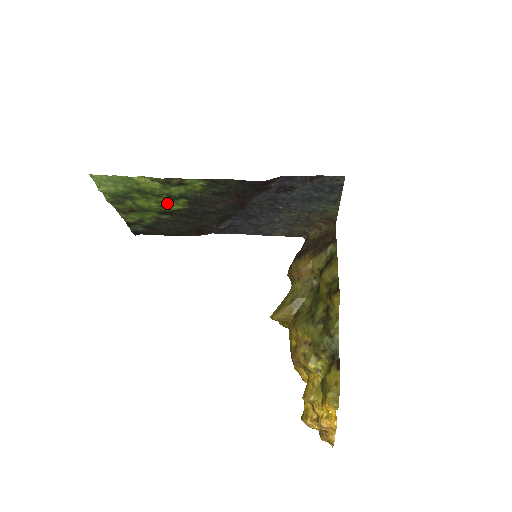
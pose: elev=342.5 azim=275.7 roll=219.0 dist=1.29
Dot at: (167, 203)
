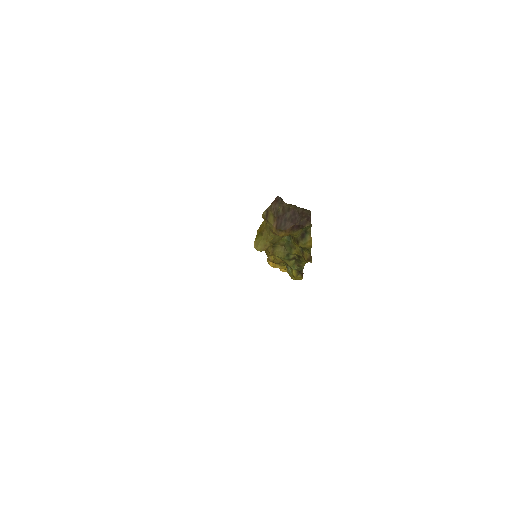
Dot at: occluded
